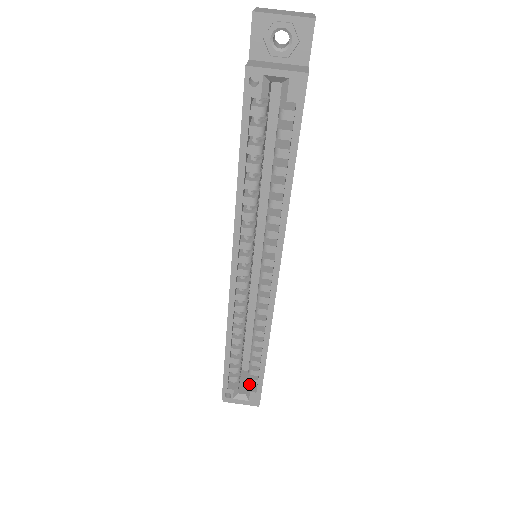
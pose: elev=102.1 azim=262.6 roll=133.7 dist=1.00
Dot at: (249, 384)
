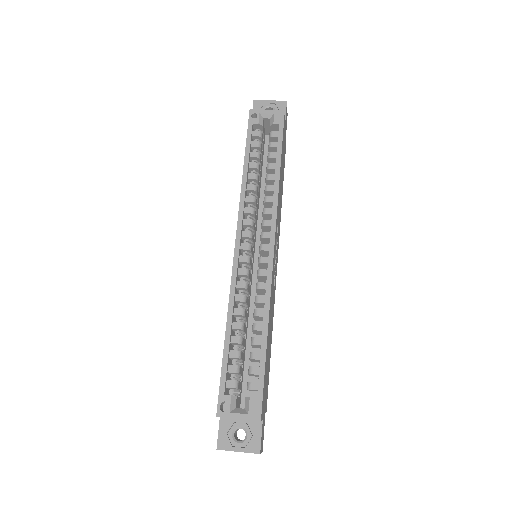
Dot at: occluded
